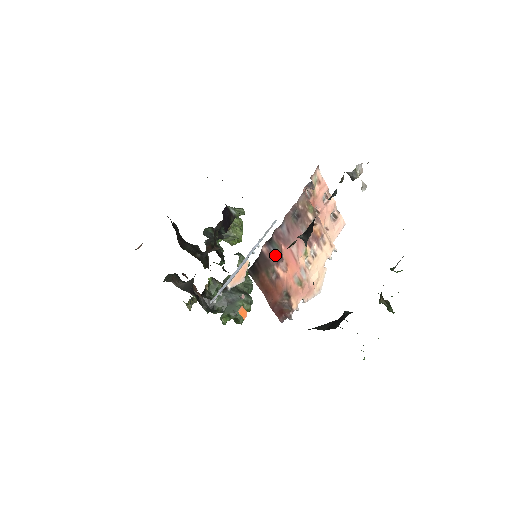
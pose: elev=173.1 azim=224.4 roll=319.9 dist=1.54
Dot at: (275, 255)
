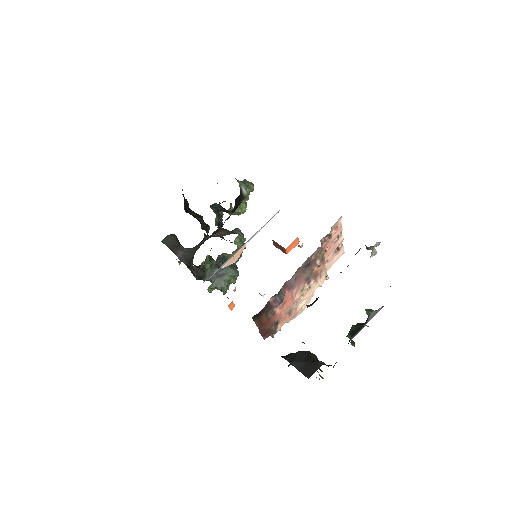
Dot at: (278, 301)
